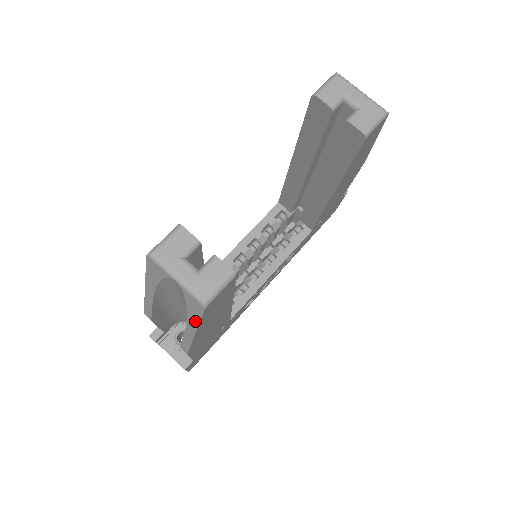
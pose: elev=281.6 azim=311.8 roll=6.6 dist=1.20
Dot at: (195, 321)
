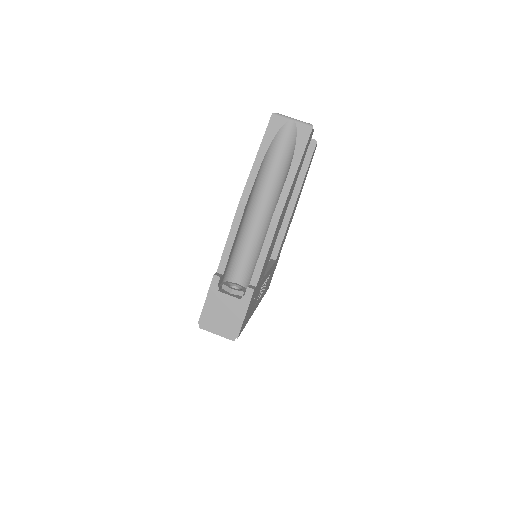
Dot at: (301, 151)
